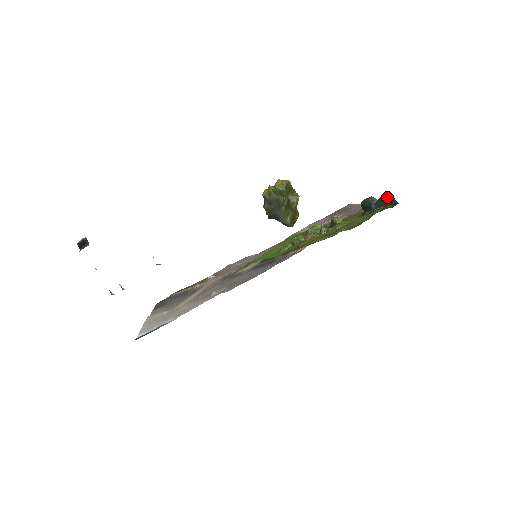
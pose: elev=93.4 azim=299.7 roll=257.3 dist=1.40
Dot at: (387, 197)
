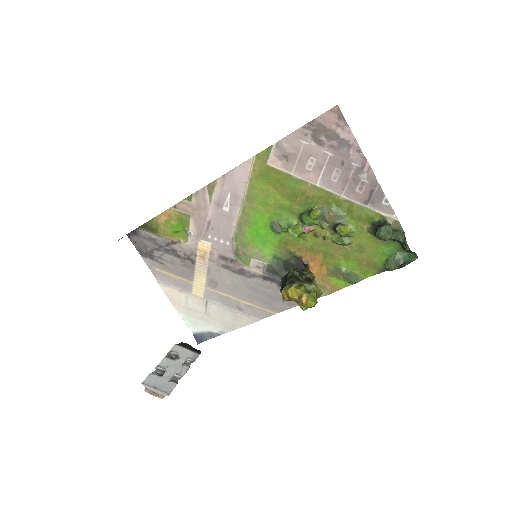
Dot at: occluded
